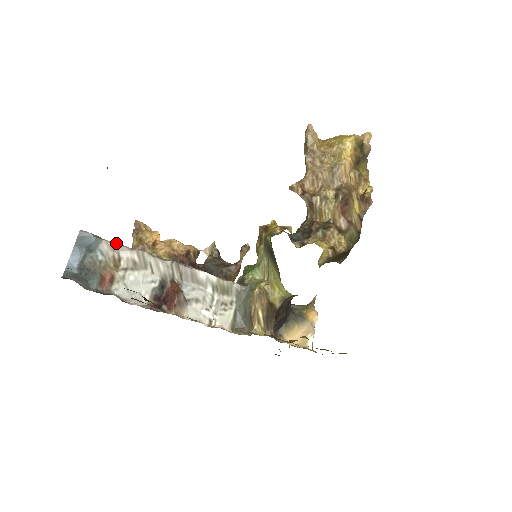
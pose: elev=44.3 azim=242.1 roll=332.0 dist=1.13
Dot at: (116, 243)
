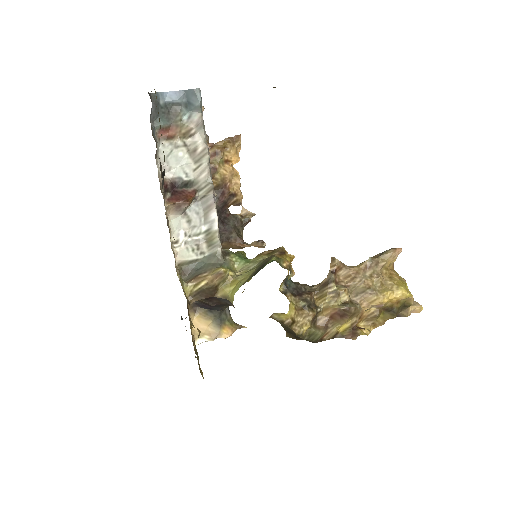
Dot at: (204, 125)
